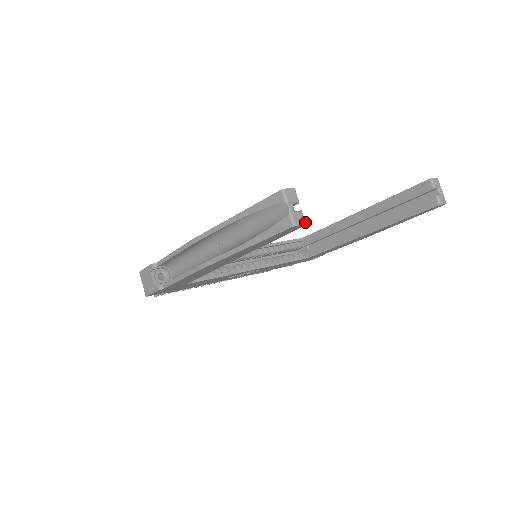
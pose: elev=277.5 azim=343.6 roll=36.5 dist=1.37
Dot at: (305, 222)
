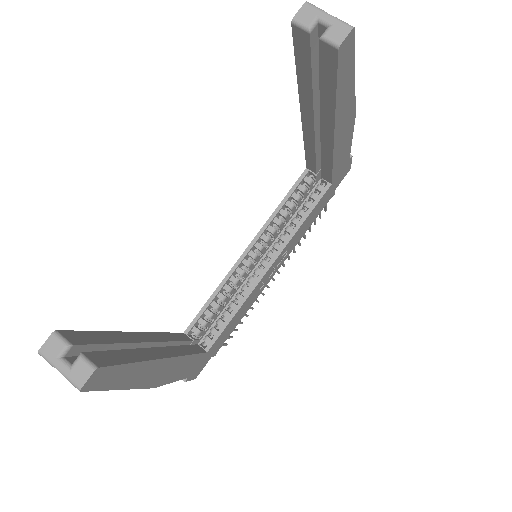
Dot at: (92, 367)
